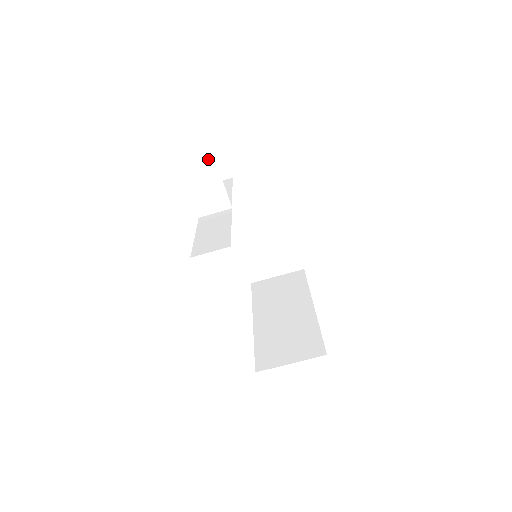
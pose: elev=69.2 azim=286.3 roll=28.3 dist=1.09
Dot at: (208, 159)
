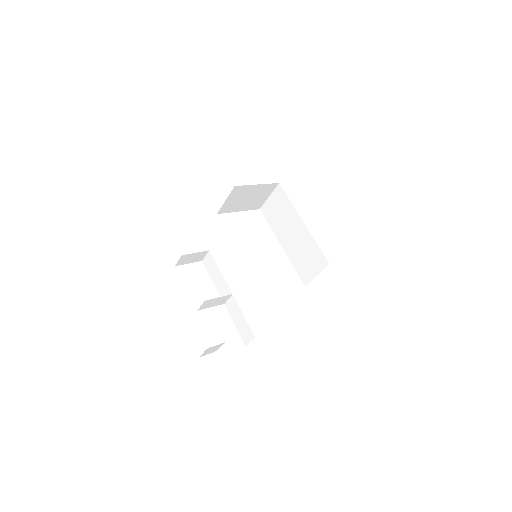
Dot at: (205, 302)
